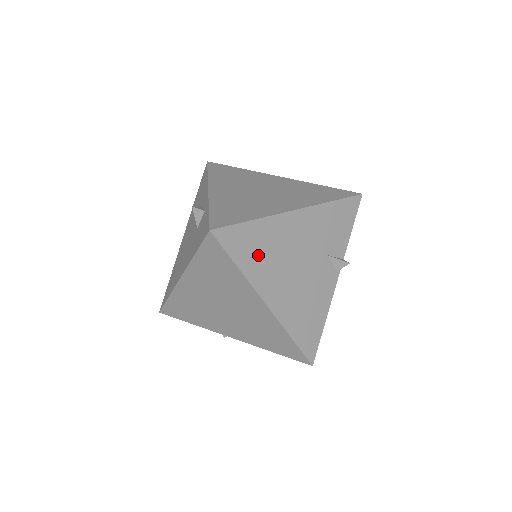
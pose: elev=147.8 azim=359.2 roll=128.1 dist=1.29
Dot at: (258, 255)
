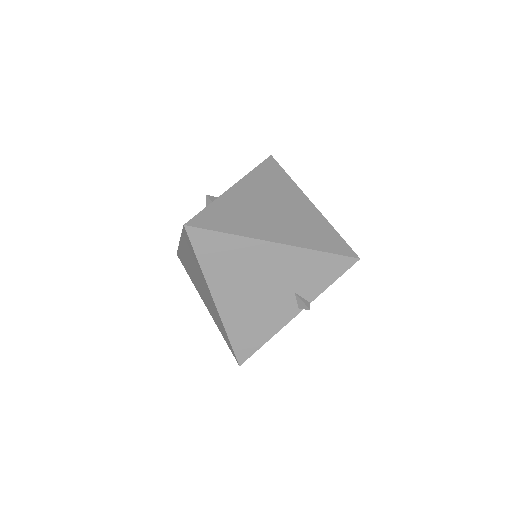
Dot at: (222, 262)
